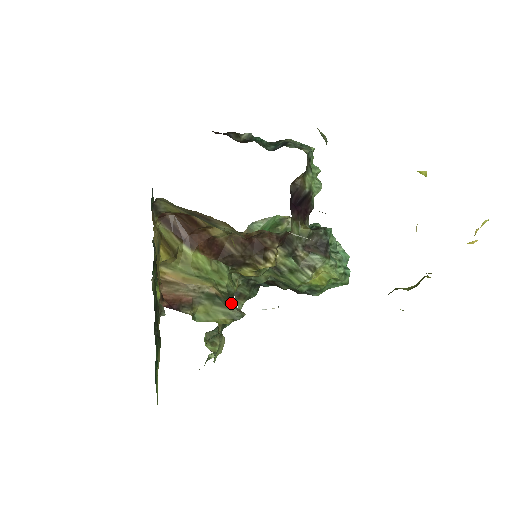
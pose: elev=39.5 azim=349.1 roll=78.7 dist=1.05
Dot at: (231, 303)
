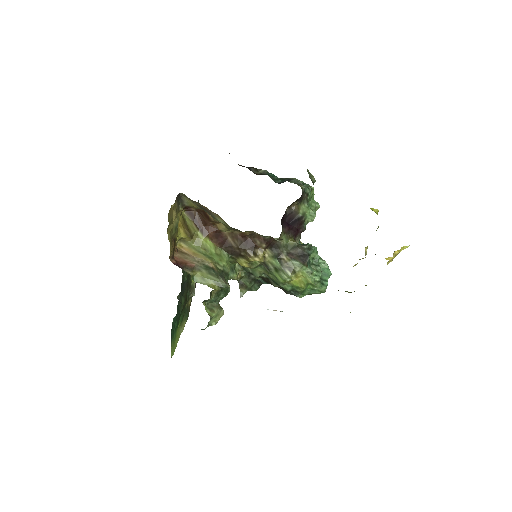
Dot at: (222, 277)
